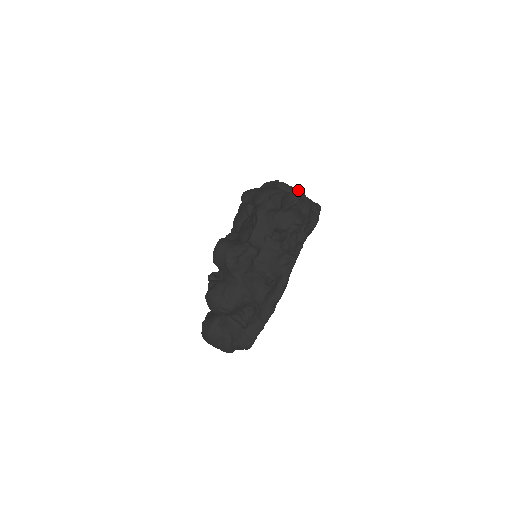
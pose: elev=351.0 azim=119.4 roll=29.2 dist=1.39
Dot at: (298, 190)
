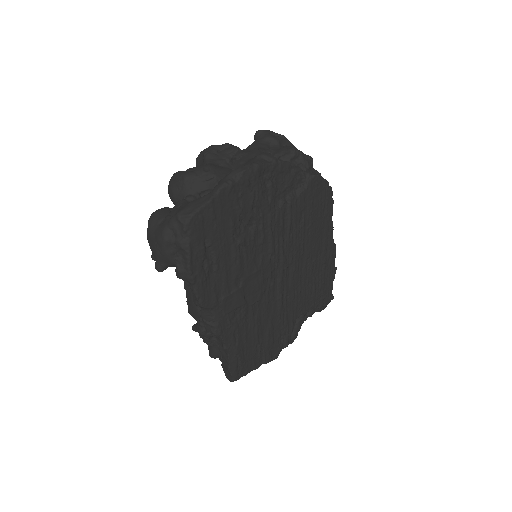
Dot at: occluded
